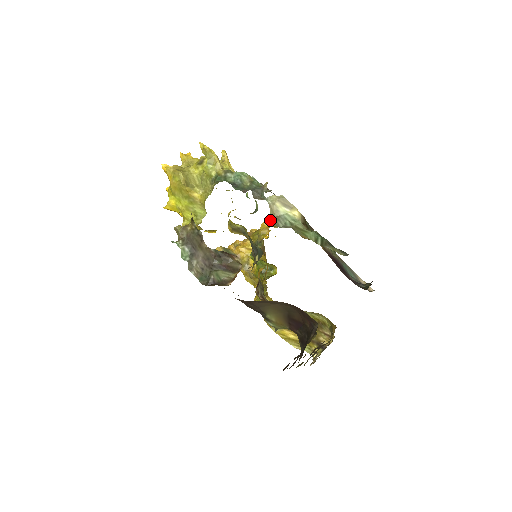
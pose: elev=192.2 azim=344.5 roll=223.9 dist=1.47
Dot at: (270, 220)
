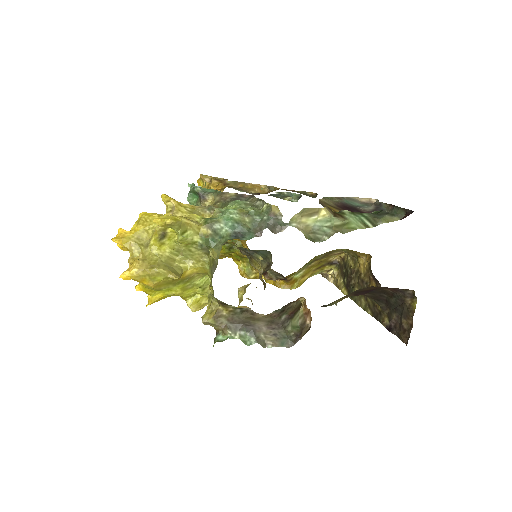
Dot at: occluded
